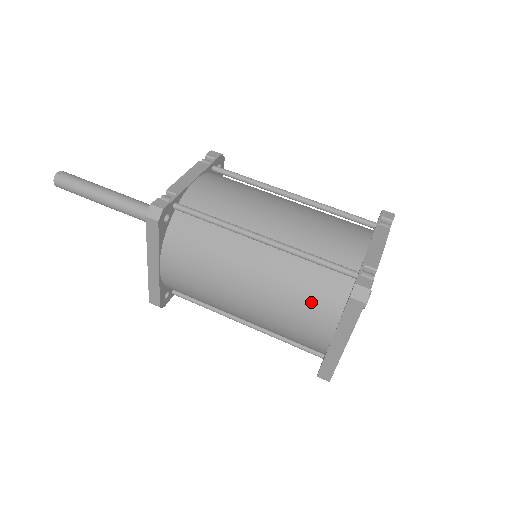
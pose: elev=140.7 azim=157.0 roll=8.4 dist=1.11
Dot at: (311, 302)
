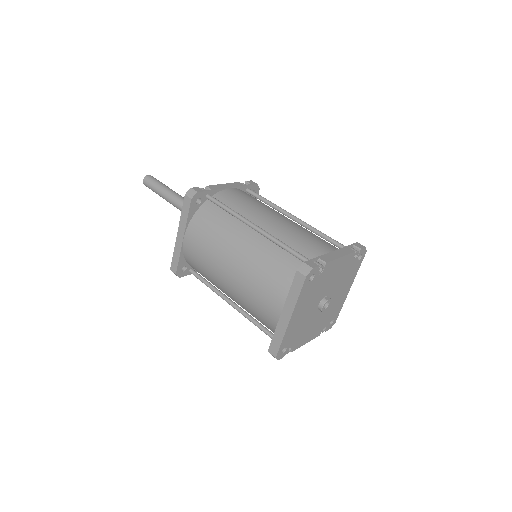
Dot at: (274, 278)
